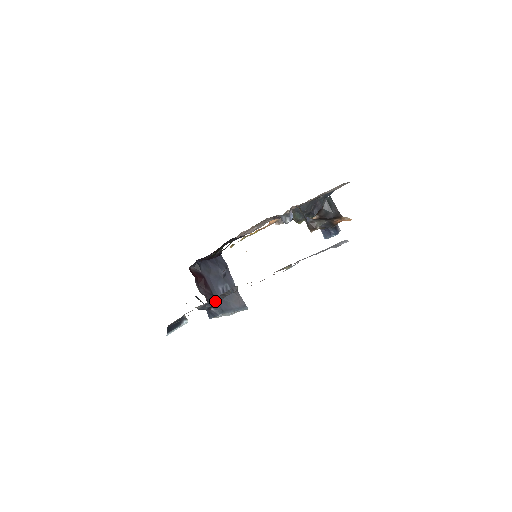
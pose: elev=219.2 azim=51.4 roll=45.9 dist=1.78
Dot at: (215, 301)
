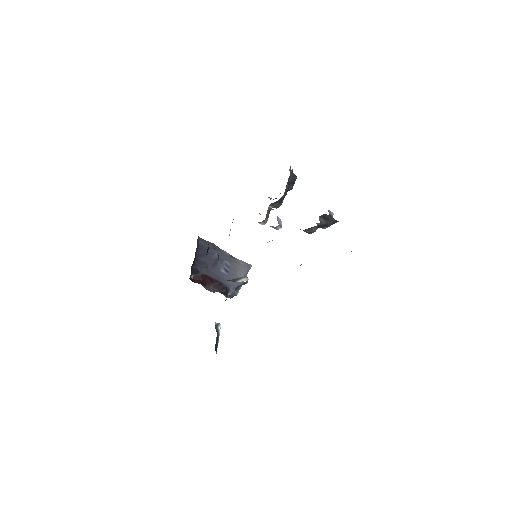
Dot at: occluded
